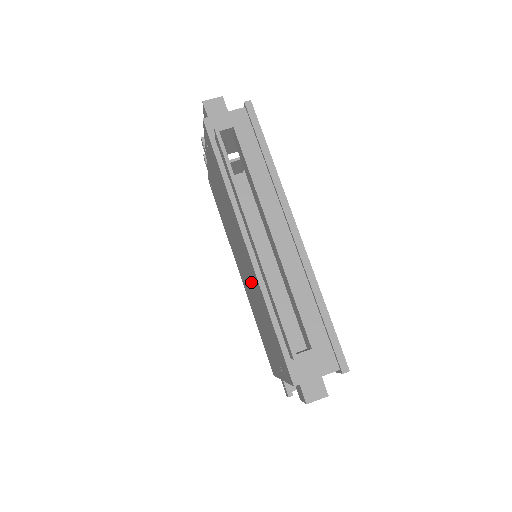
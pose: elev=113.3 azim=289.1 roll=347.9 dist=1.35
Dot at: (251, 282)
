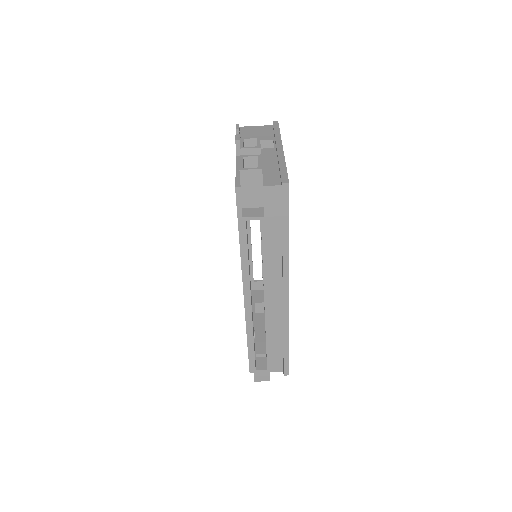
Dot at: occluded
